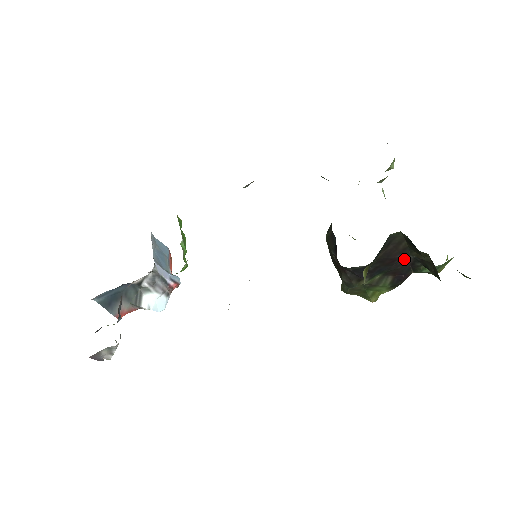
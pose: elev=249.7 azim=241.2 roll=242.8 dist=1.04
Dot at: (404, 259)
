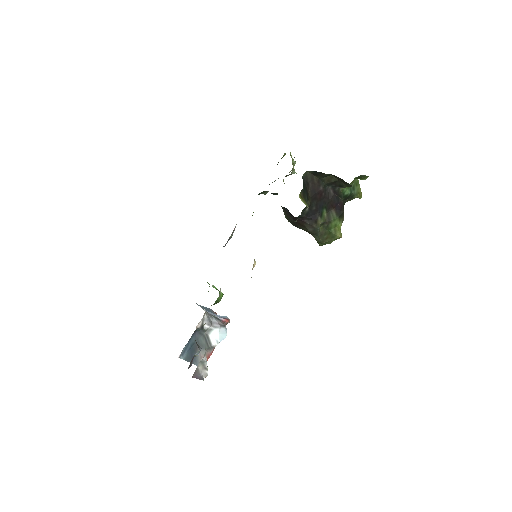
Dot at: (328, 192)
